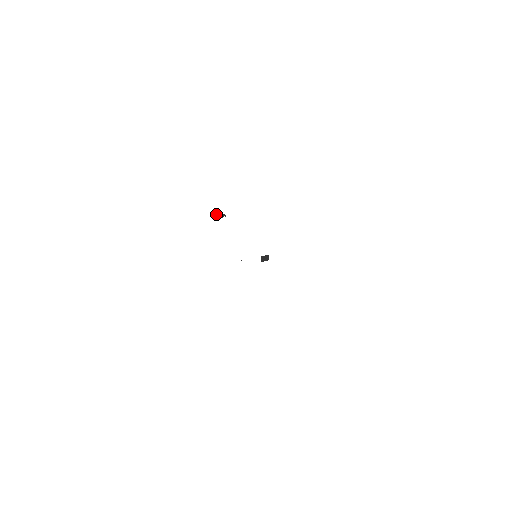
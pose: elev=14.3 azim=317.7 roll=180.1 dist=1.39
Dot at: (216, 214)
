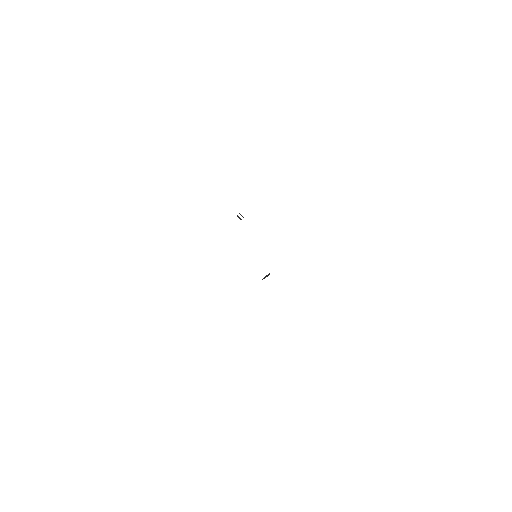
Dot at: occluded
